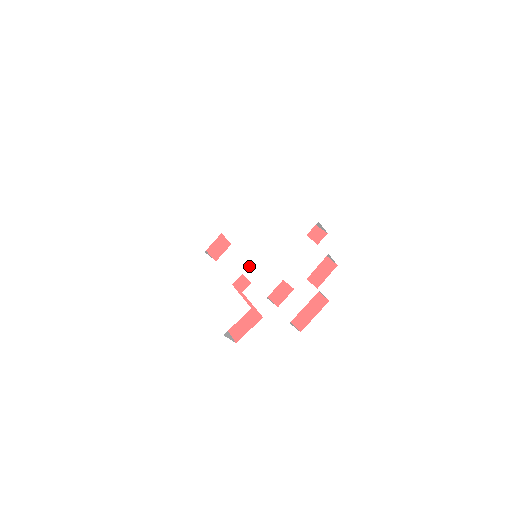
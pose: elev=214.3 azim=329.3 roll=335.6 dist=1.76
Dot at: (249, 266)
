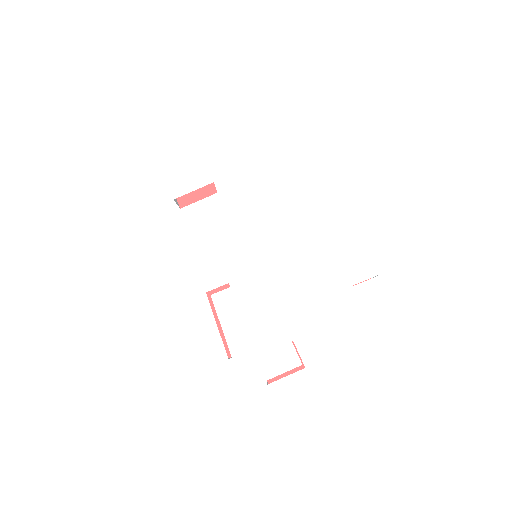
Dot at: (245, 281)
